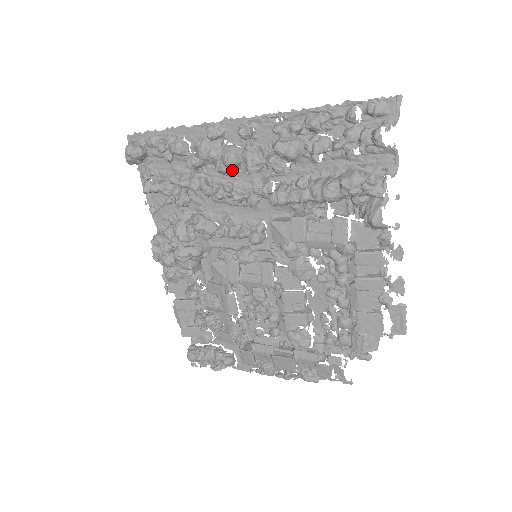
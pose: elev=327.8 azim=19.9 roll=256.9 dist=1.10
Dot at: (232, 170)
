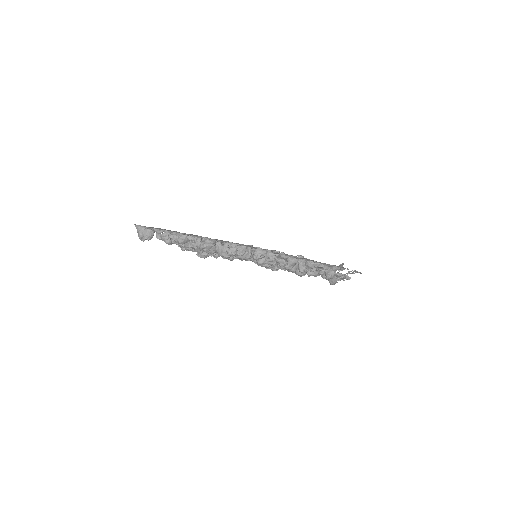
Dot at: occluded
